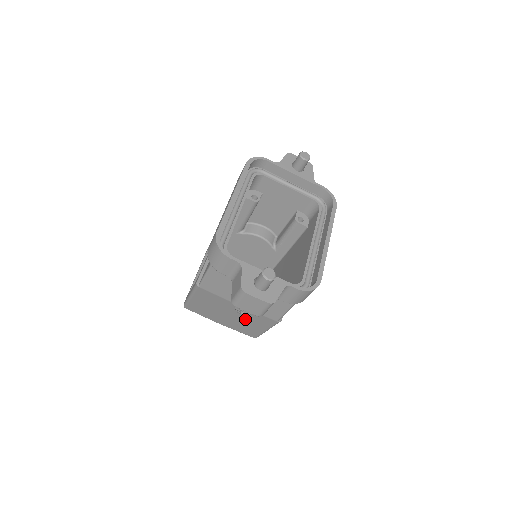
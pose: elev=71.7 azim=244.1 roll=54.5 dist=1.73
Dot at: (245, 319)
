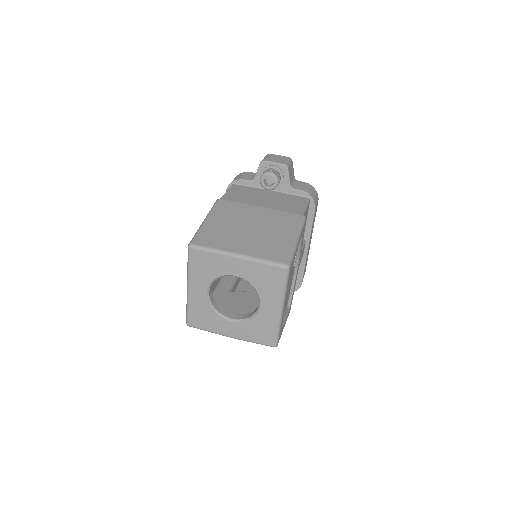
Dot at: (269, 227)
